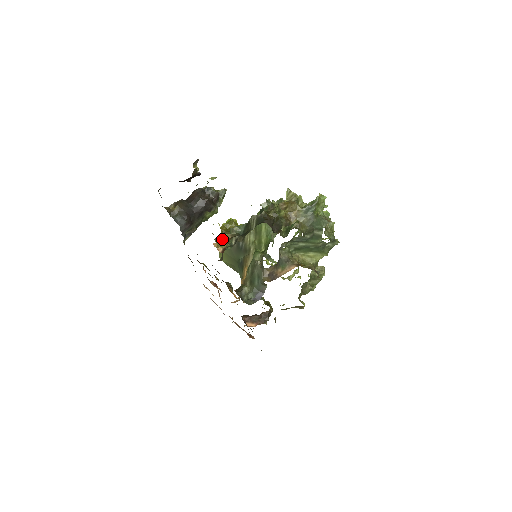
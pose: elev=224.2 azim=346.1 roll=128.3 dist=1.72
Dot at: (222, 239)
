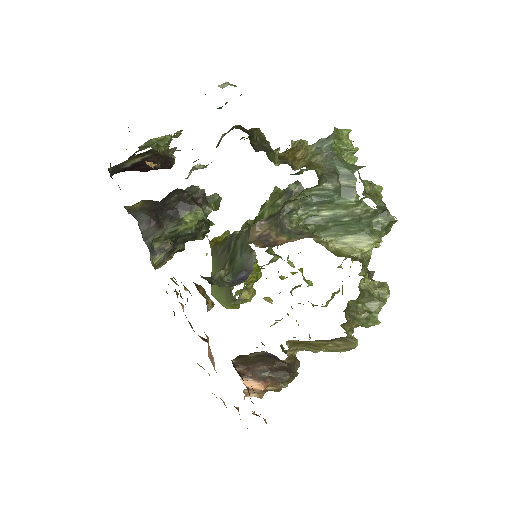
Dot at: (212, 257)
